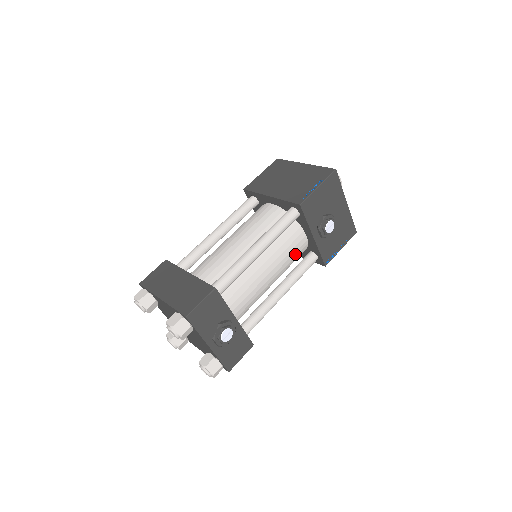
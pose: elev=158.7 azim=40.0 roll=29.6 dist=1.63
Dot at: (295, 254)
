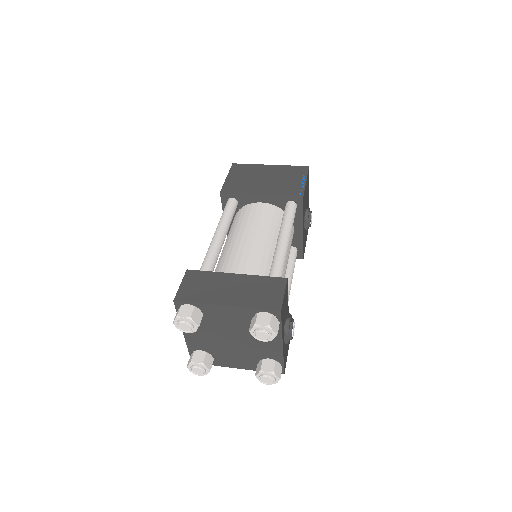
Dot at: occluded
